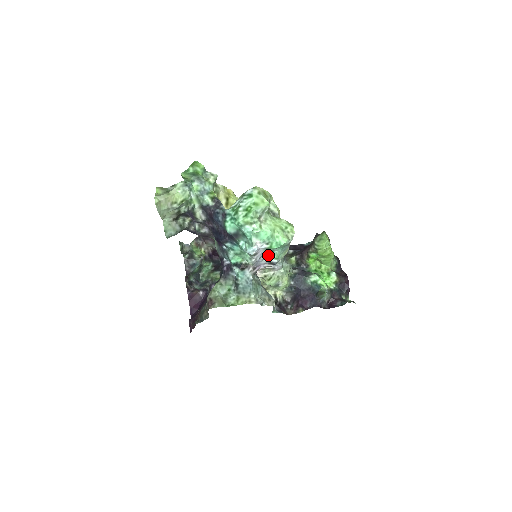
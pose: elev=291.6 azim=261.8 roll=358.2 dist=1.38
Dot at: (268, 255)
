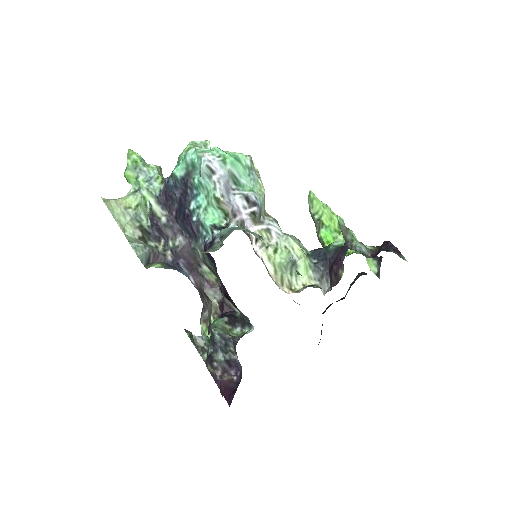
Dot at: (239, 190)
